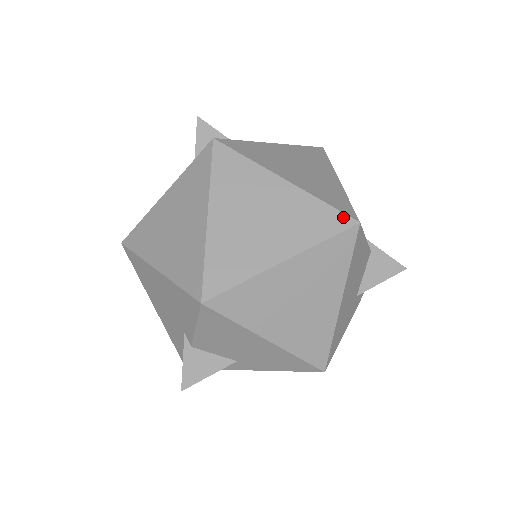
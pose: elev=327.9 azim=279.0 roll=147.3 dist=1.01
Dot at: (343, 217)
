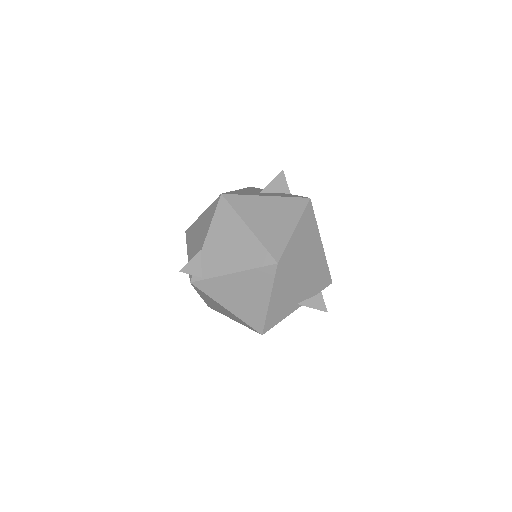
Dot at: (255, 330)
